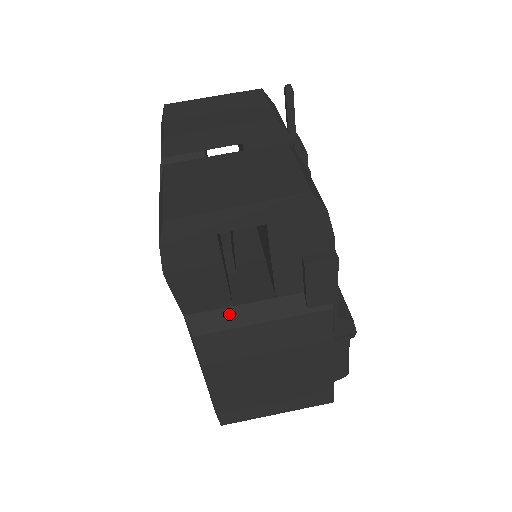
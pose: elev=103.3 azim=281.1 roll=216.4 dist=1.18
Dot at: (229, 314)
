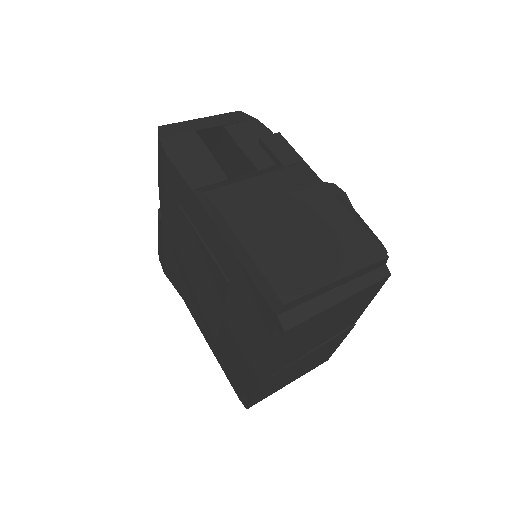
Dot at: (228, 181)
